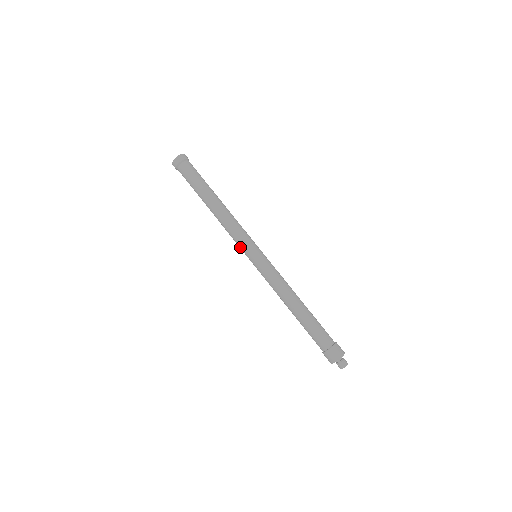
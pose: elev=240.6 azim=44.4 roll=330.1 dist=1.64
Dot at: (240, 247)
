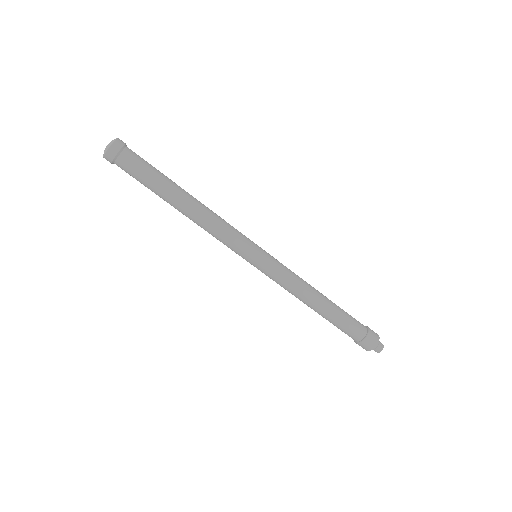
Dot at: (234, 251)
